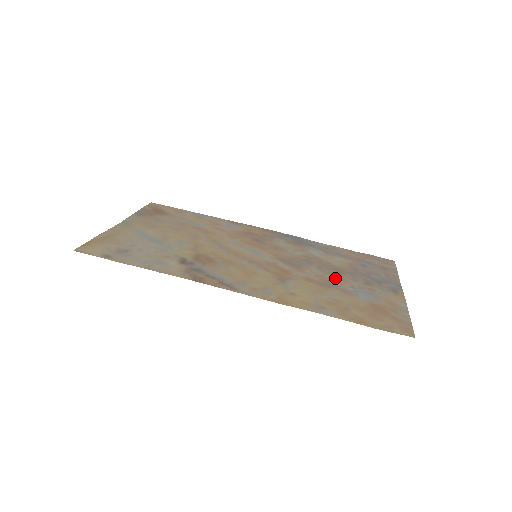
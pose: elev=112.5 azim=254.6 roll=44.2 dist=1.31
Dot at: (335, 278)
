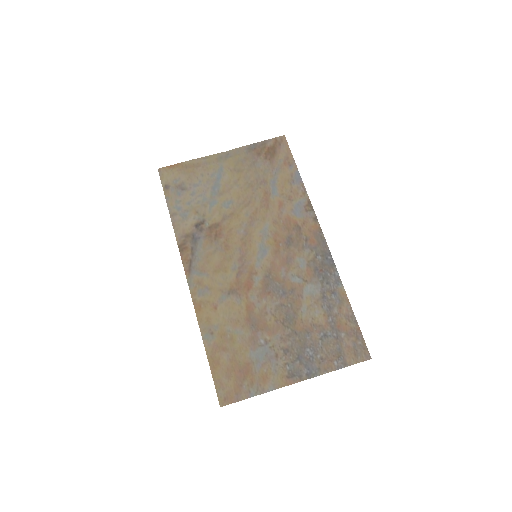
Dot at: (271, 324)
